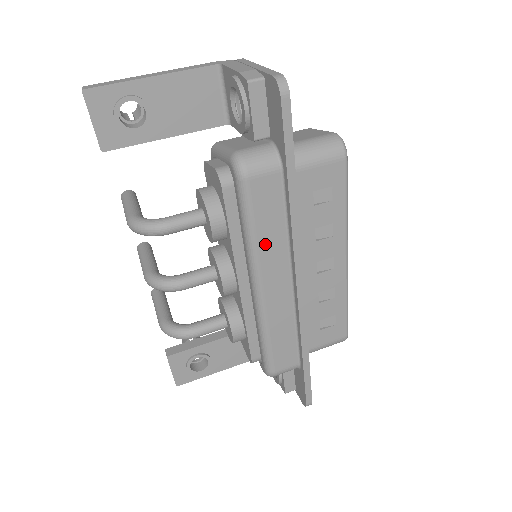
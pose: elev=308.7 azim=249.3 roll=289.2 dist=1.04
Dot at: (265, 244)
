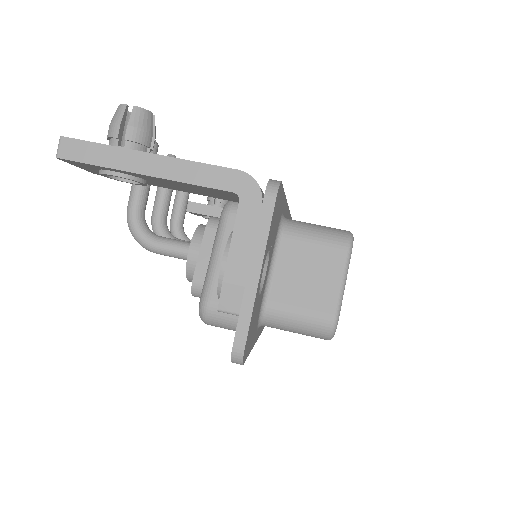
Dot at: occluded
